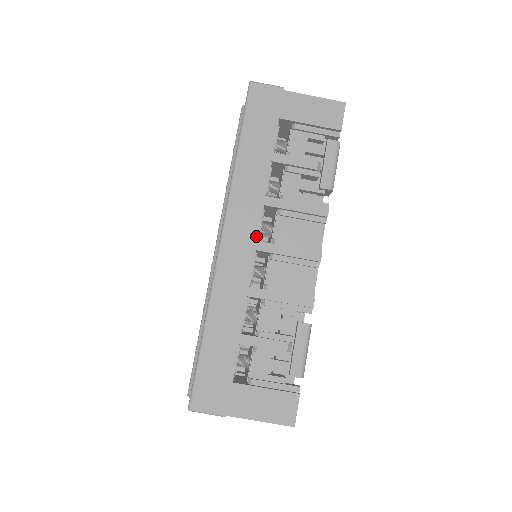
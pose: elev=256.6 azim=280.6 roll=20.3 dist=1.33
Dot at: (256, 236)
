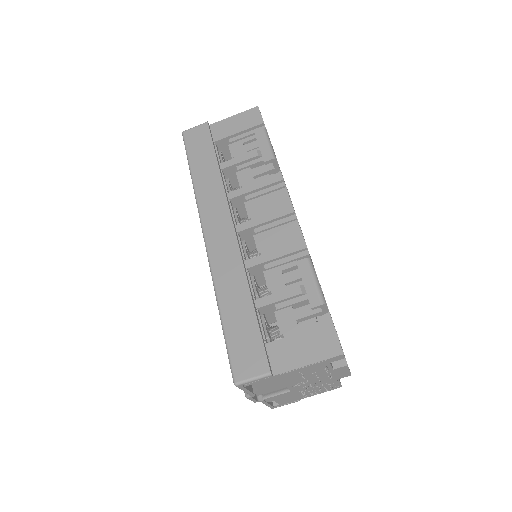
Dot at: (231, 220)
